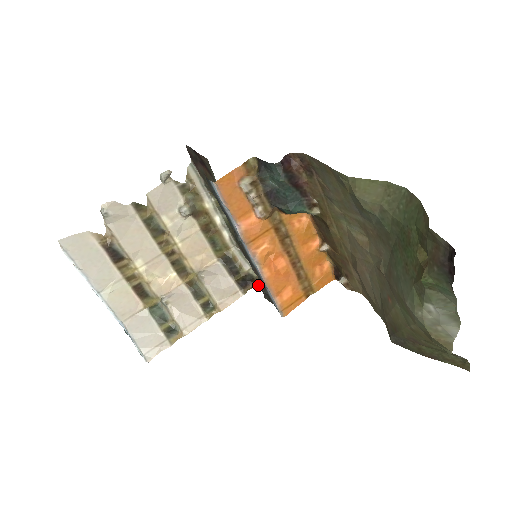
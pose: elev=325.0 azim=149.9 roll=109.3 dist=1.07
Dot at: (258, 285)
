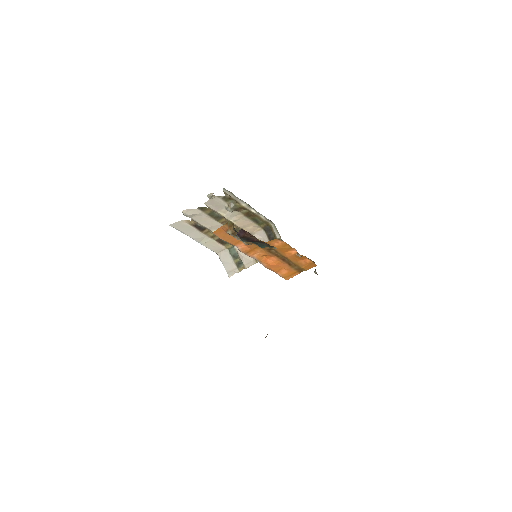
Dot at: occluded
